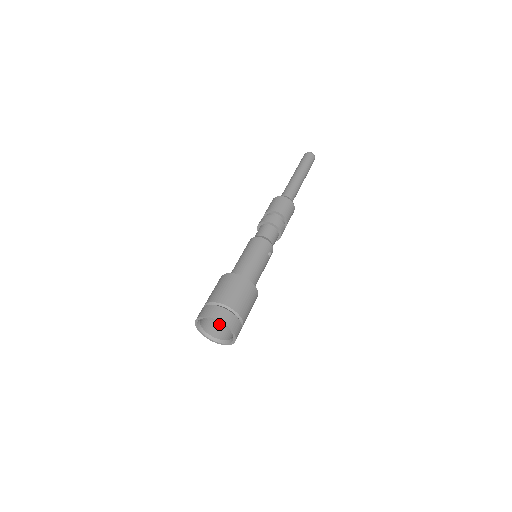
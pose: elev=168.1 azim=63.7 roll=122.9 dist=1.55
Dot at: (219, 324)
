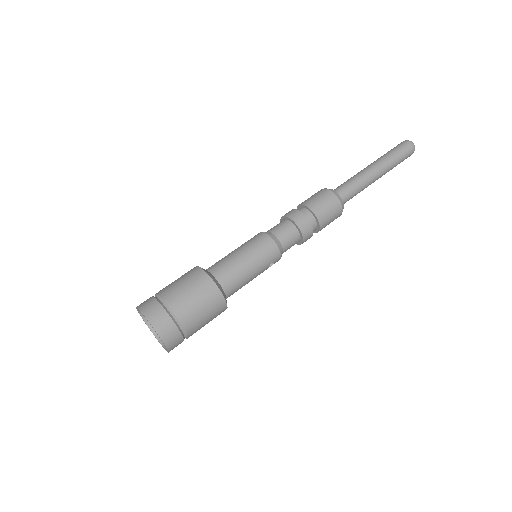
Dot at: occluded
